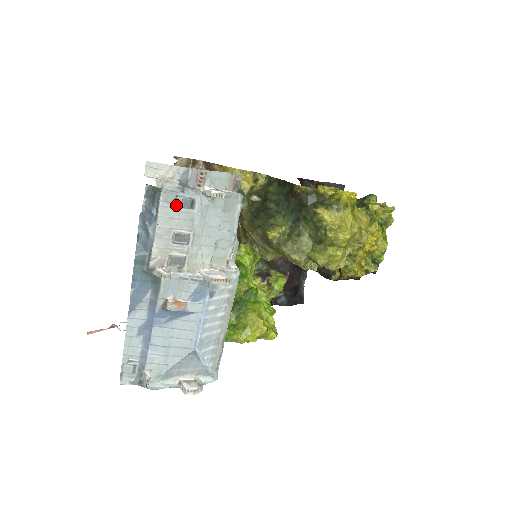
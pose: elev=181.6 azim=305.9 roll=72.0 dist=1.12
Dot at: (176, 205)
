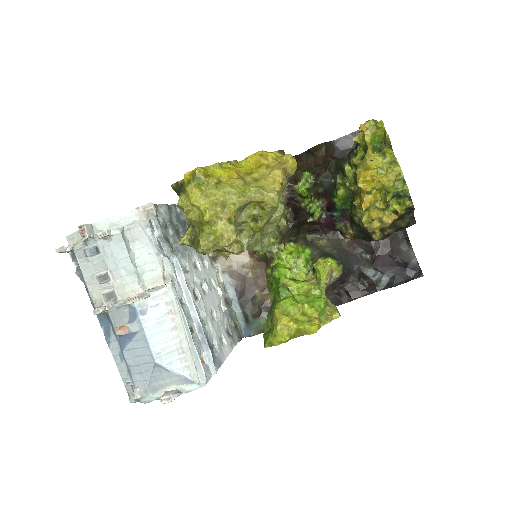
Dot at: (87, 257)
